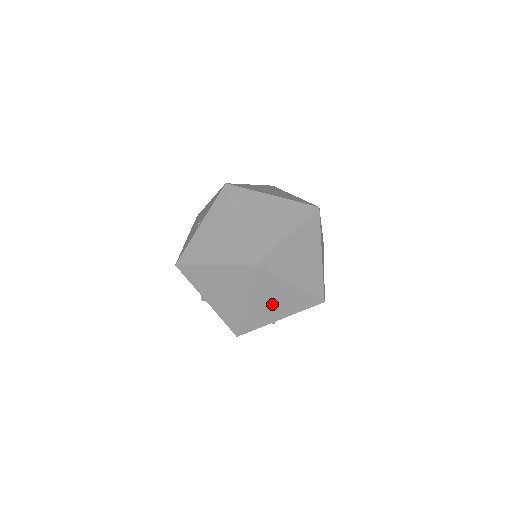
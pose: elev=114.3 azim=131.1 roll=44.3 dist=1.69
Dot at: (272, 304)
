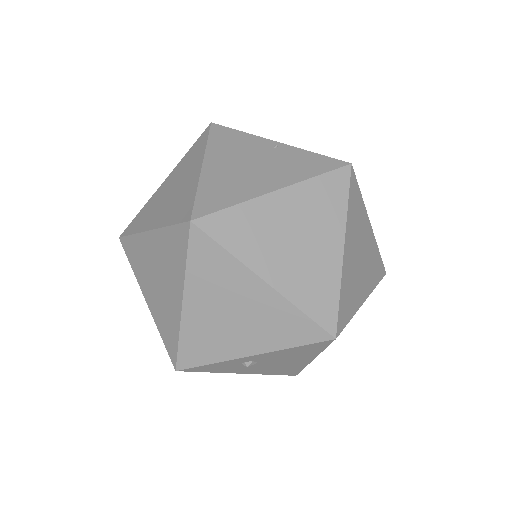
Dot at: (231, 317)
